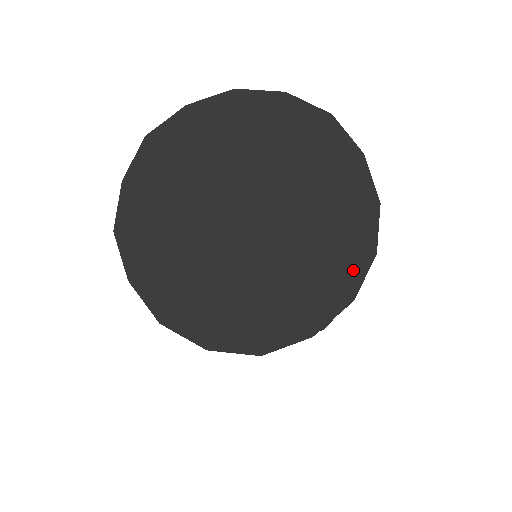
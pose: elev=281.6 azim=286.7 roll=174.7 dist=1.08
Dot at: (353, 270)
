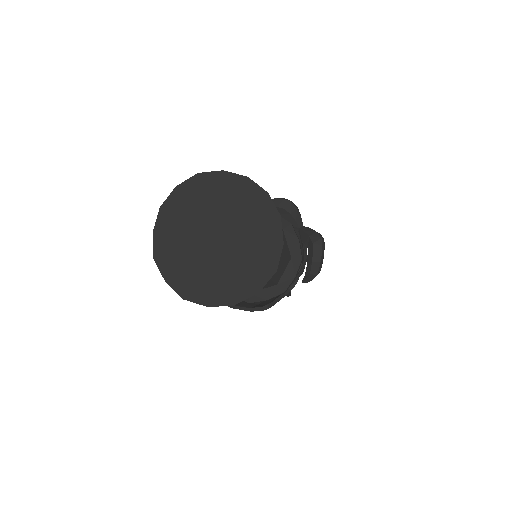
Dot at: (268, 207)
